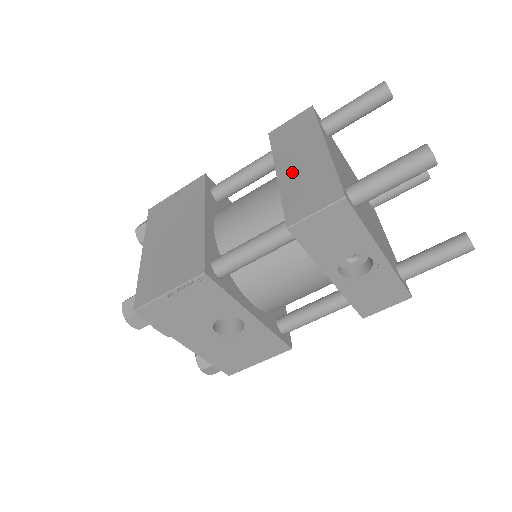
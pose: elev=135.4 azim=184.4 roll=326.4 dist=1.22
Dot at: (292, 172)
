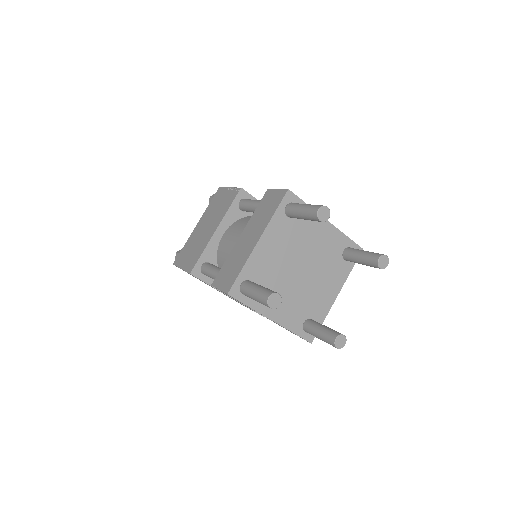
Dot at: (241, 244)
